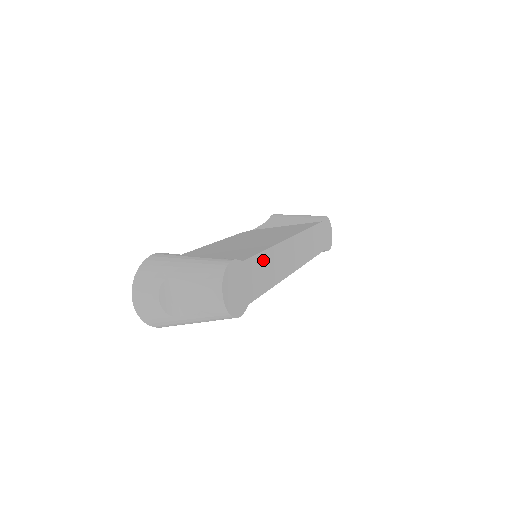
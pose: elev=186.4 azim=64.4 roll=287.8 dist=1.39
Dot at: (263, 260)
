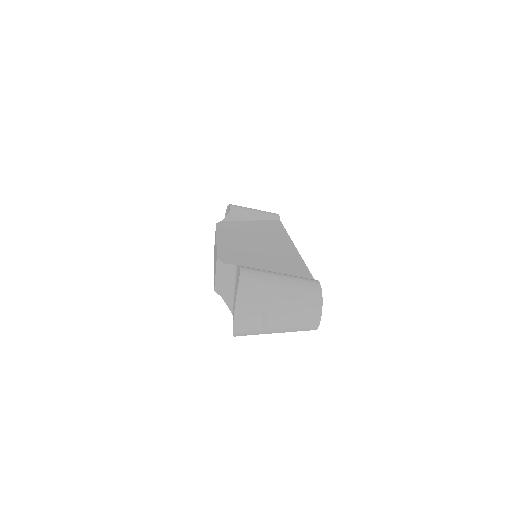
Dot at: occluded
